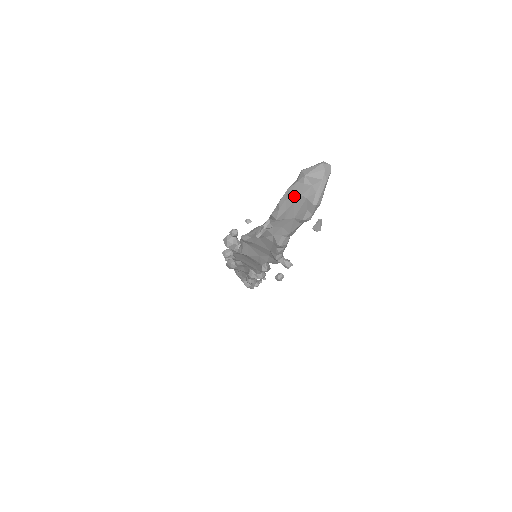
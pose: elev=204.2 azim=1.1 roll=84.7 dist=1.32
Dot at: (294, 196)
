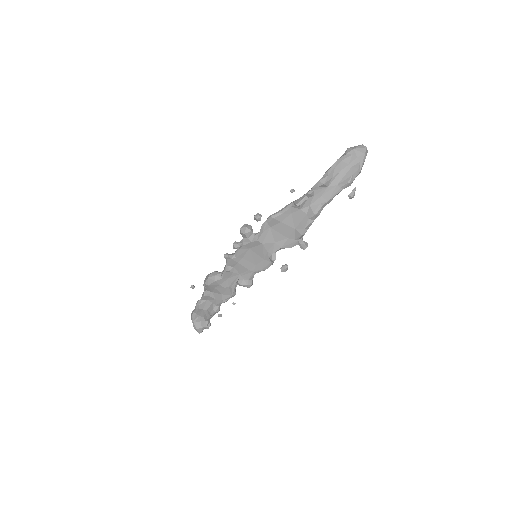
Dot at: (342, 165)
